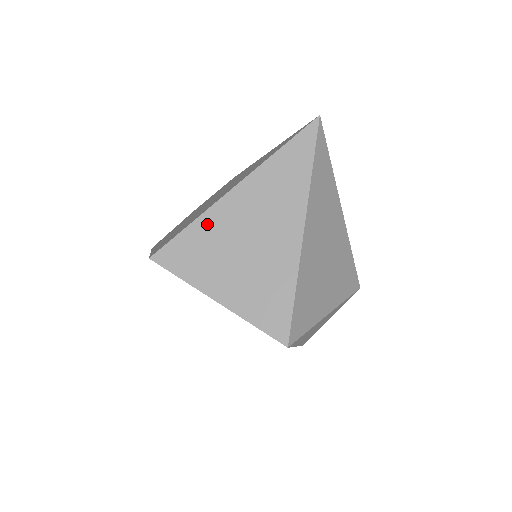
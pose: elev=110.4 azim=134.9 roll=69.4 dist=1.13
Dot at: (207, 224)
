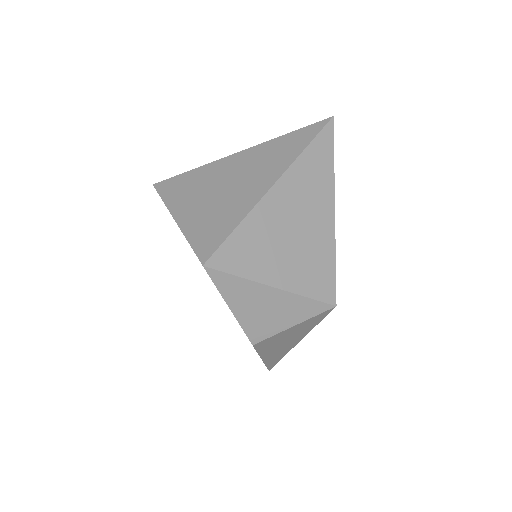
Dot at: (206, 170)
